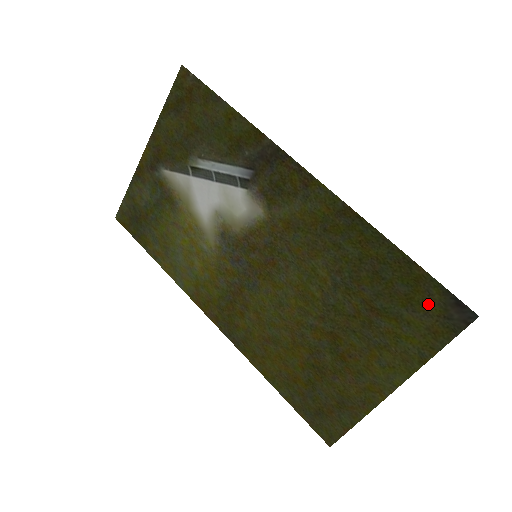
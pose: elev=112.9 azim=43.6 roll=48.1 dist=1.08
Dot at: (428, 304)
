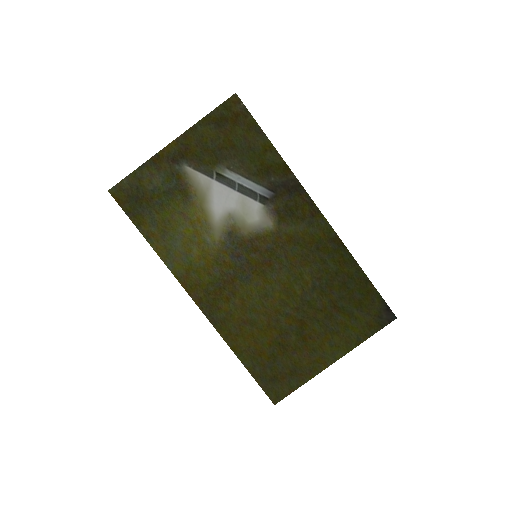
Dot at: (371, 308)
